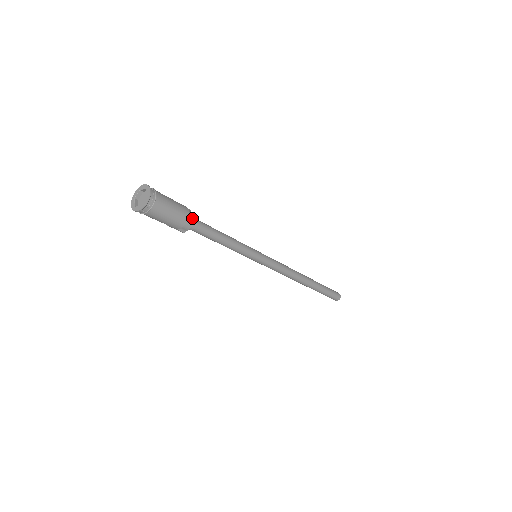
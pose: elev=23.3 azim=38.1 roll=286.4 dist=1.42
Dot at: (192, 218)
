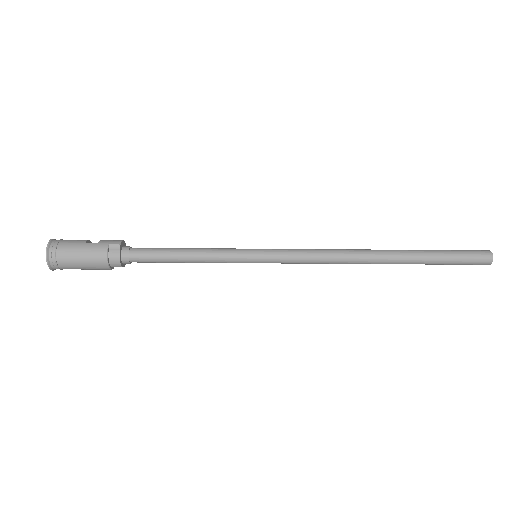
Dot at: (116, 262)
